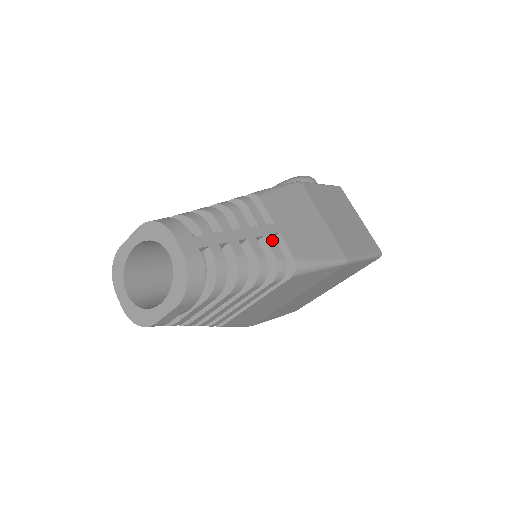
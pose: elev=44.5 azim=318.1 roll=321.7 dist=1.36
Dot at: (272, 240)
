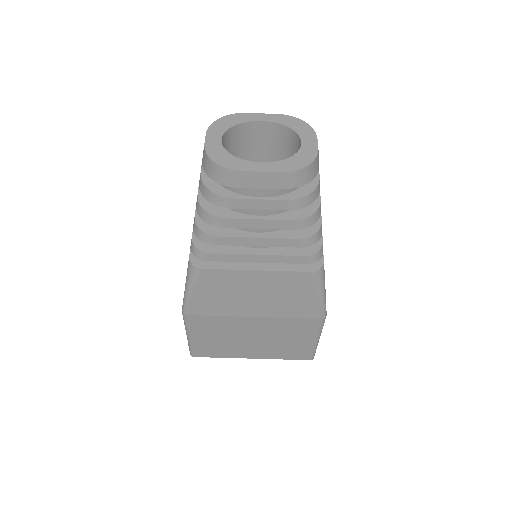
Dot at: occluded
